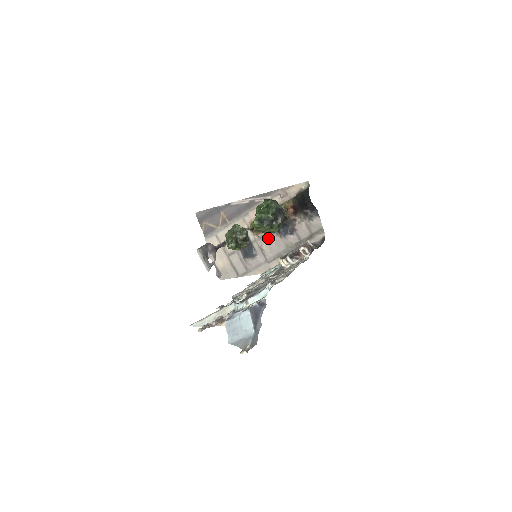
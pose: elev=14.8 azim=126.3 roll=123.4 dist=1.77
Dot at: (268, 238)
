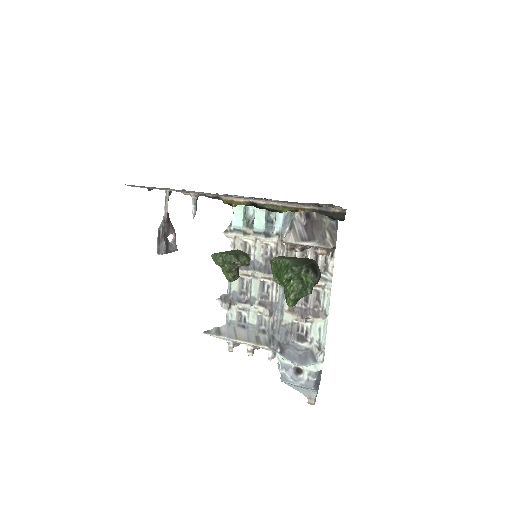
Dot at: occluded
